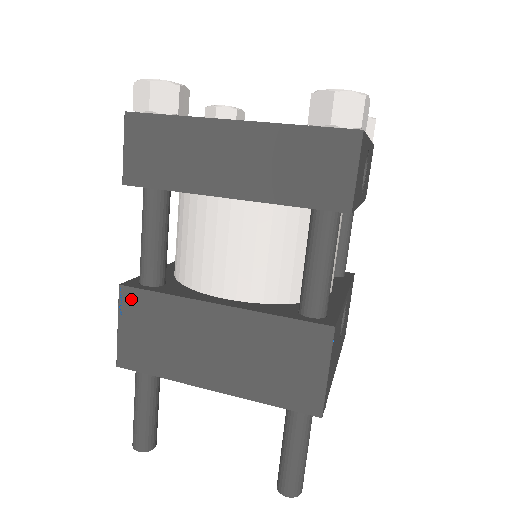
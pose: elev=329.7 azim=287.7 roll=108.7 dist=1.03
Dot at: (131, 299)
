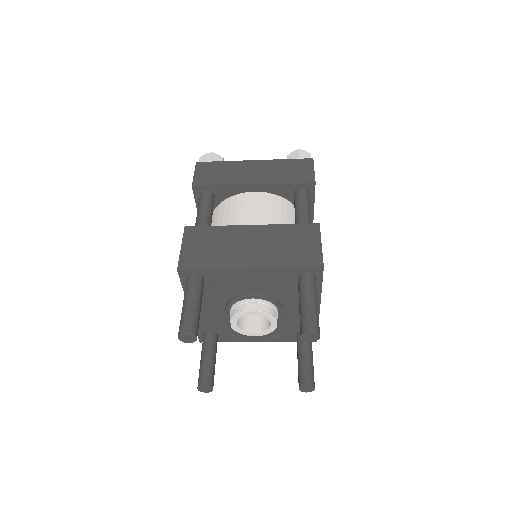
Dot at: (193, 232)
